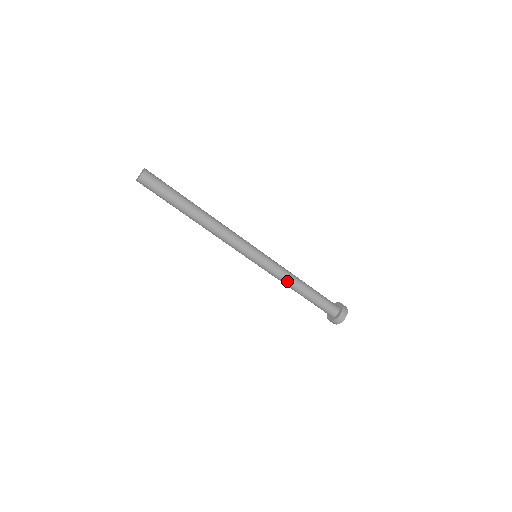
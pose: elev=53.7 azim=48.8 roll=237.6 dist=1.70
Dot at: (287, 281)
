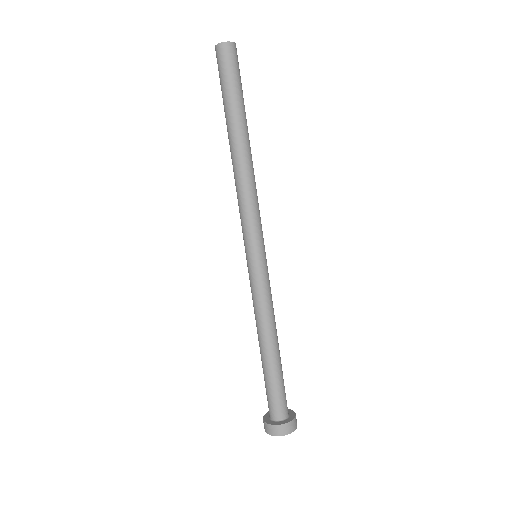
Dot at: (264, 319)
